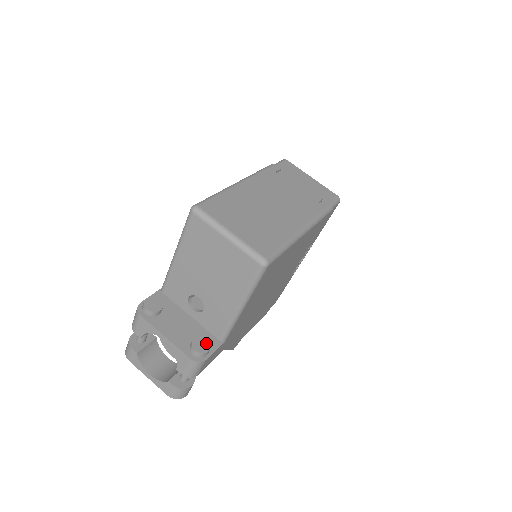
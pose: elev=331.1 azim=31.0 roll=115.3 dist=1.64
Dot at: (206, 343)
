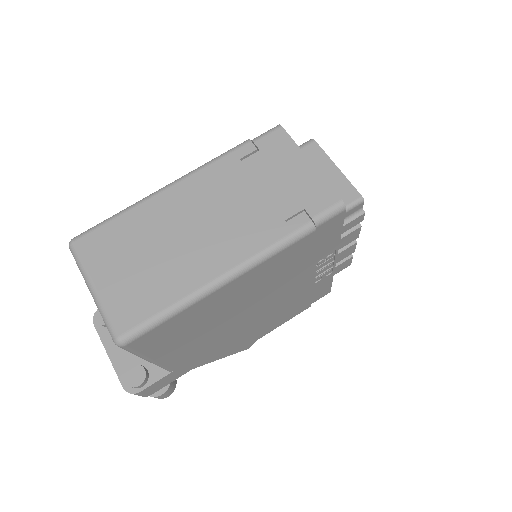
Dot at: (141, 374)
